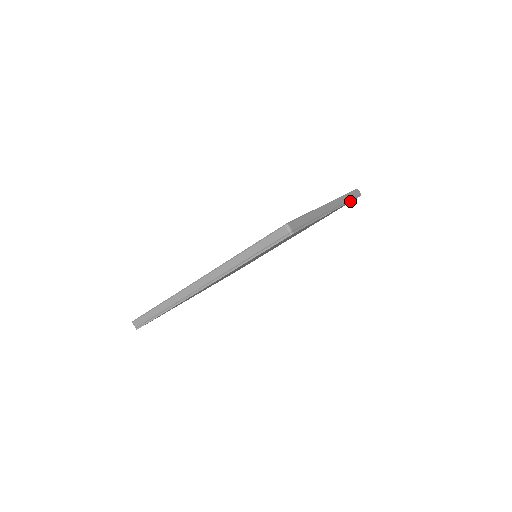
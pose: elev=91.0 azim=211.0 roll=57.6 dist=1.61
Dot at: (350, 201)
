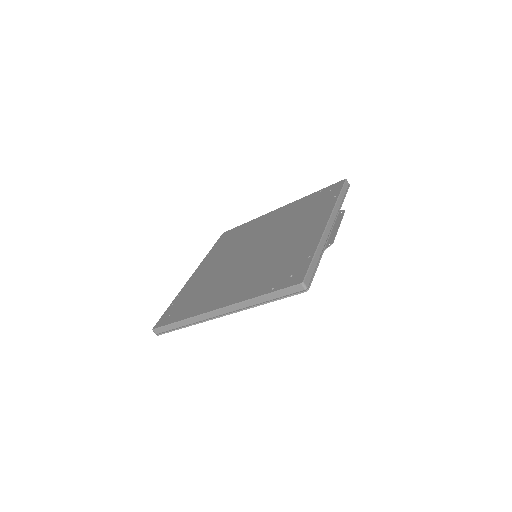
Dot at: (342, 203)
